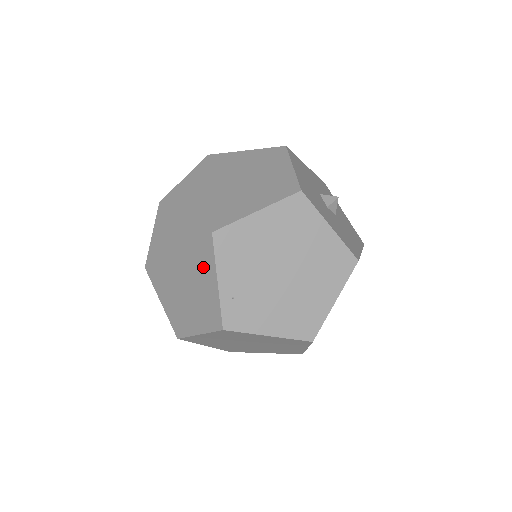
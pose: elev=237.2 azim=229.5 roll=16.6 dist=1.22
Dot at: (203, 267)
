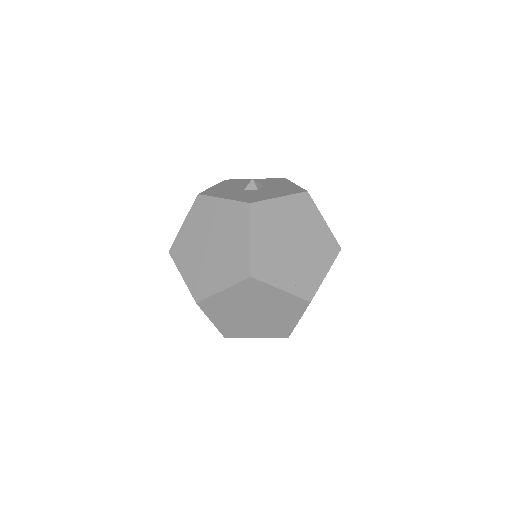
Dot at: (264, 295)
